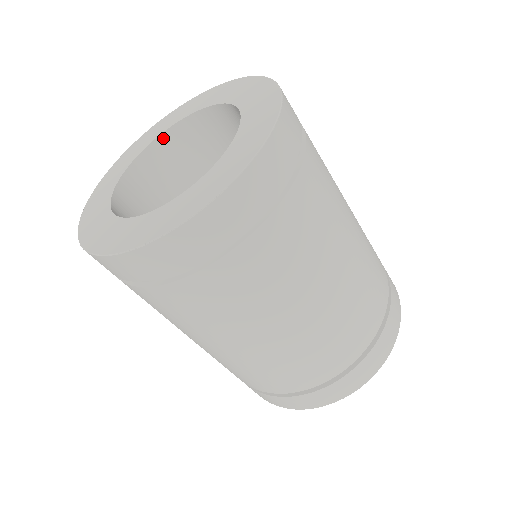
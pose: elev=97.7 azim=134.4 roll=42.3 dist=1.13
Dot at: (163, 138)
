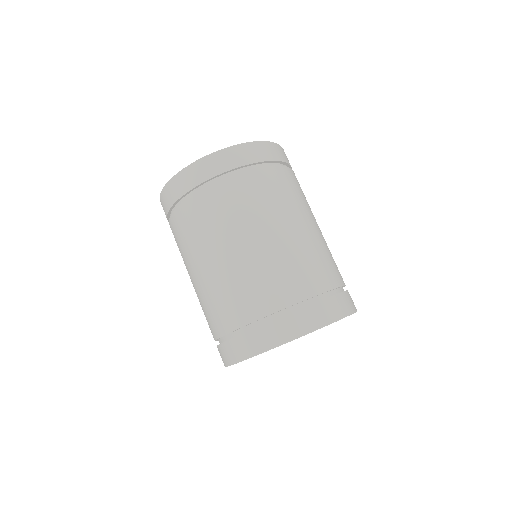
Dot at: occluded
